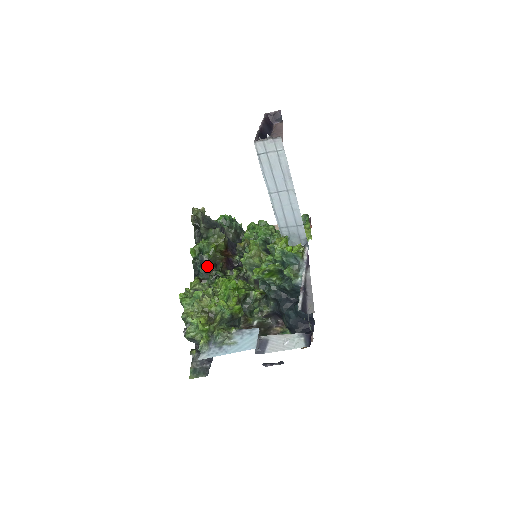
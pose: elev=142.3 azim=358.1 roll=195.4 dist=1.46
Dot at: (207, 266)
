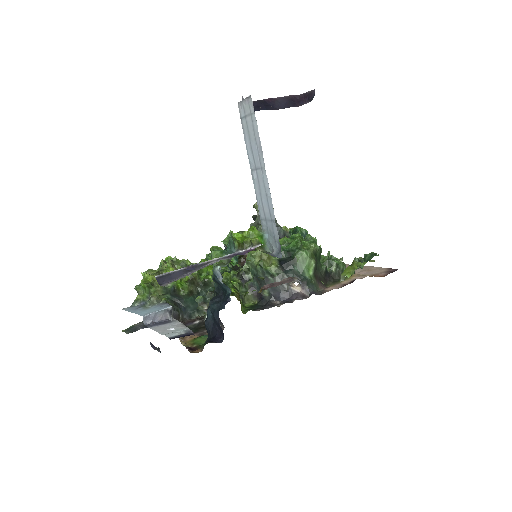
Dot at: occluded
